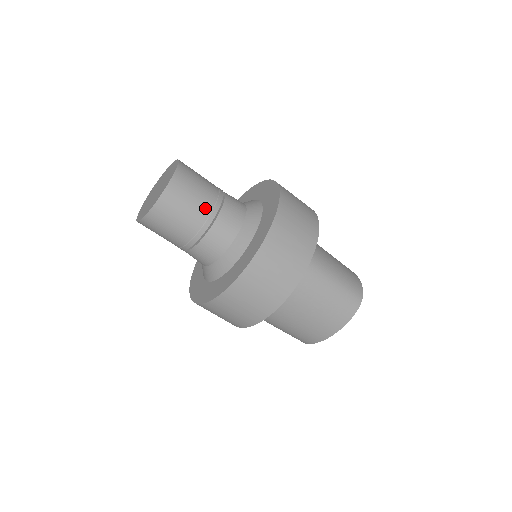
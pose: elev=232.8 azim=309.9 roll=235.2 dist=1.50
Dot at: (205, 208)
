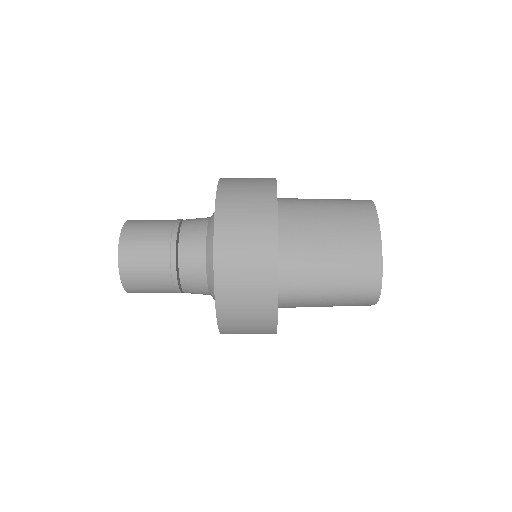
Dot at: (165, 284)
